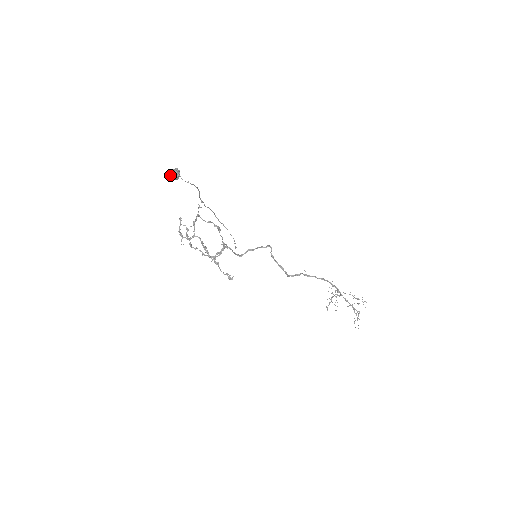
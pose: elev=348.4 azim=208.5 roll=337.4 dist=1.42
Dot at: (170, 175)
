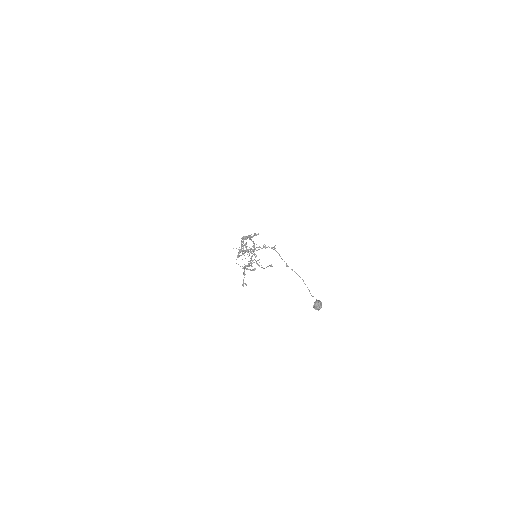
Dot at: (317, 308)
